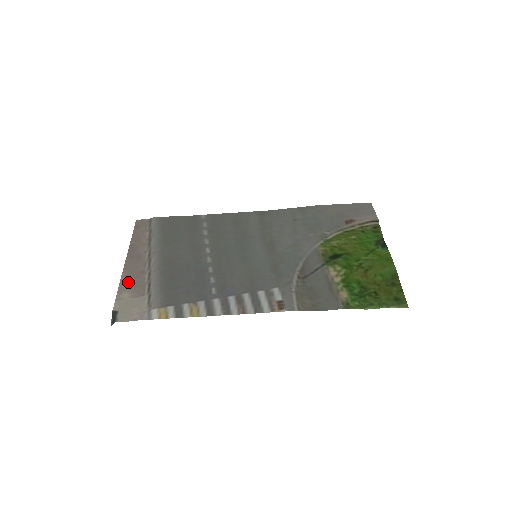
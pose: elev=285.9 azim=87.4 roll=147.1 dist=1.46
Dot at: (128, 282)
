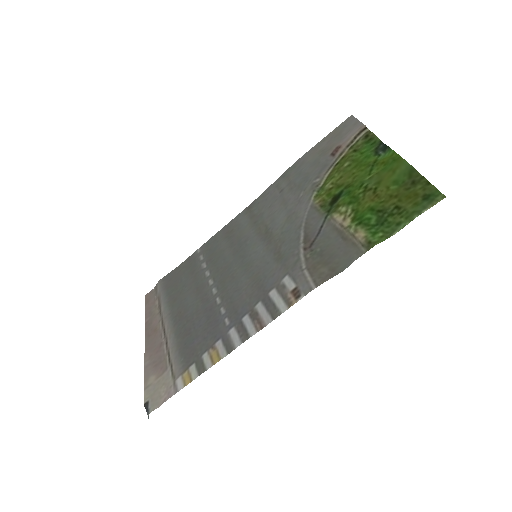
Dot at: (151, 364)
